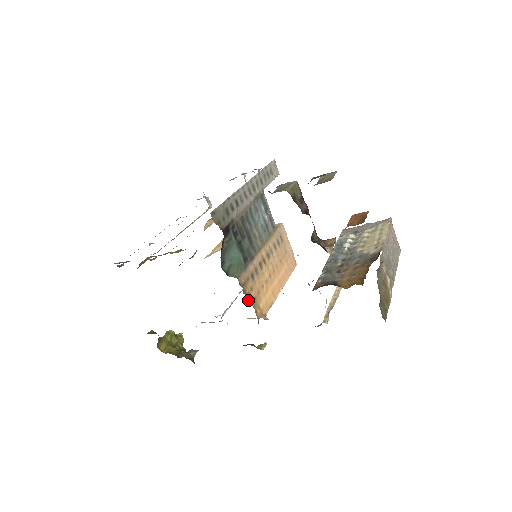
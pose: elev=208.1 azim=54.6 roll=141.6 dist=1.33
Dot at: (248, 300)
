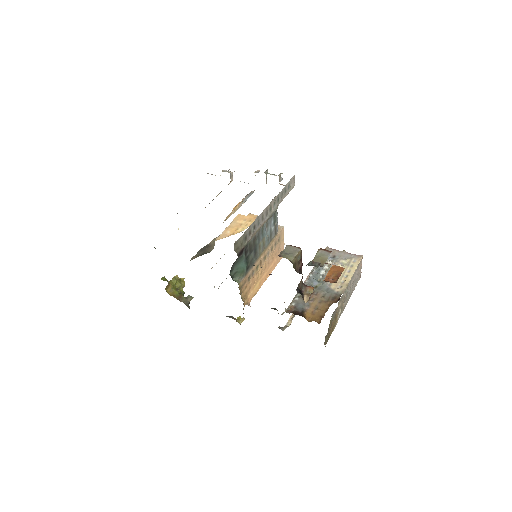
Dot at: (241, 297)
